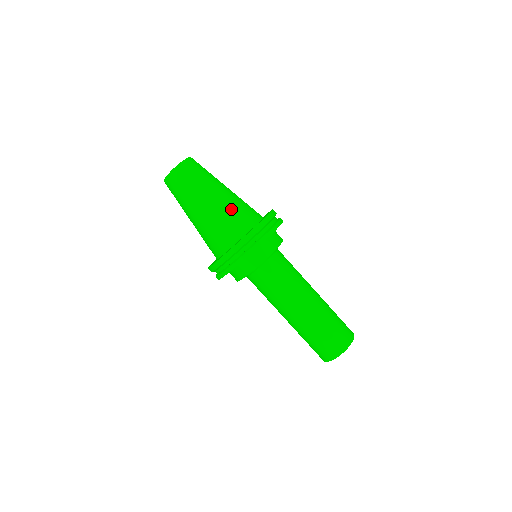
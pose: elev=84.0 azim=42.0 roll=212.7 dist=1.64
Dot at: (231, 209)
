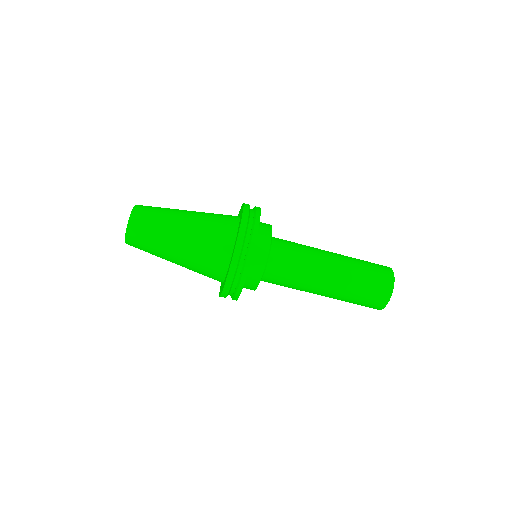
Dot at: (198, 256)
